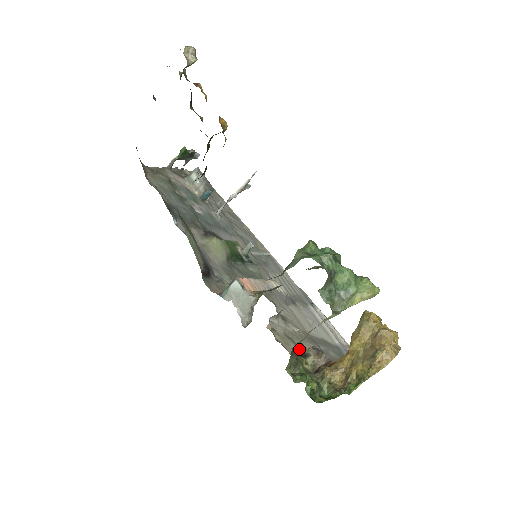
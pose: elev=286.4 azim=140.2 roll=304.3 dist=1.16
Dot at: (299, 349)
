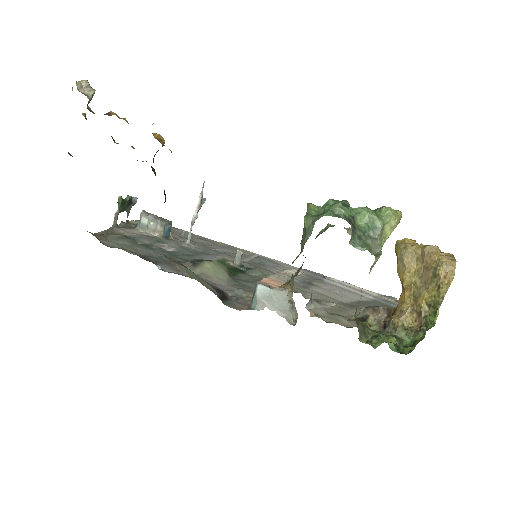
Dot at: (354, 317)
